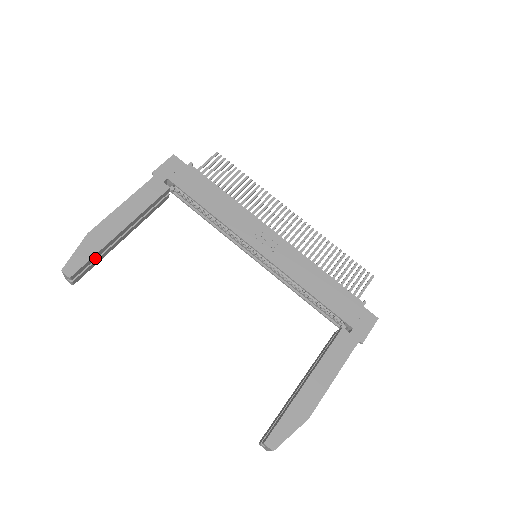
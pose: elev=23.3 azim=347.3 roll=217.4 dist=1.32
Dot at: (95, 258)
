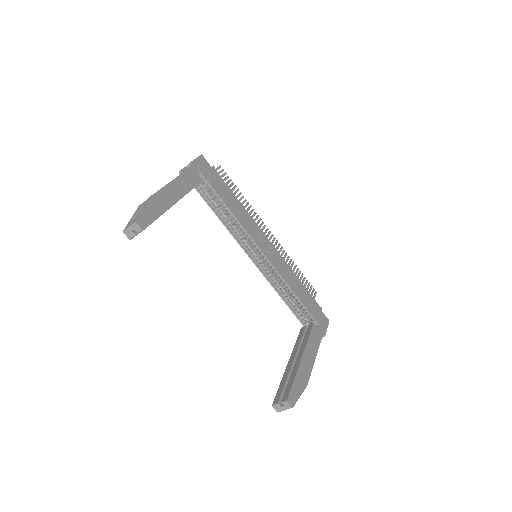
Dot at: occluded
